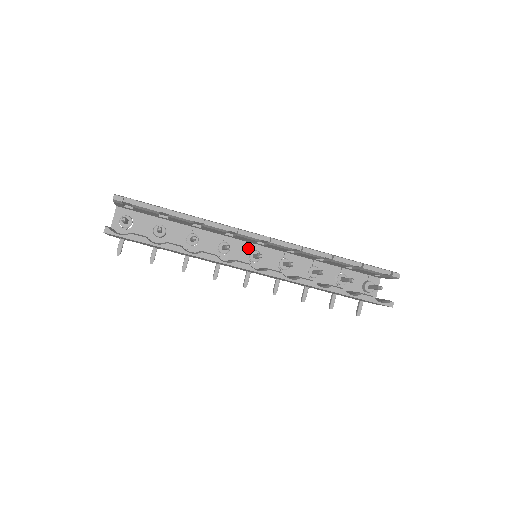
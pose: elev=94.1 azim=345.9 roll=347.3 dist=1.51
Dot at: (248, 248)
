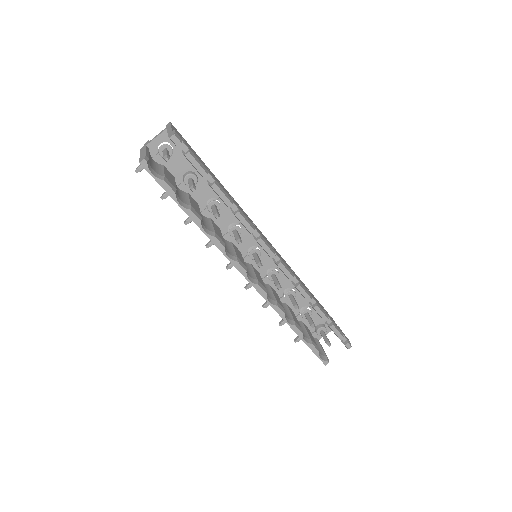
Dot at: (254, 242)
